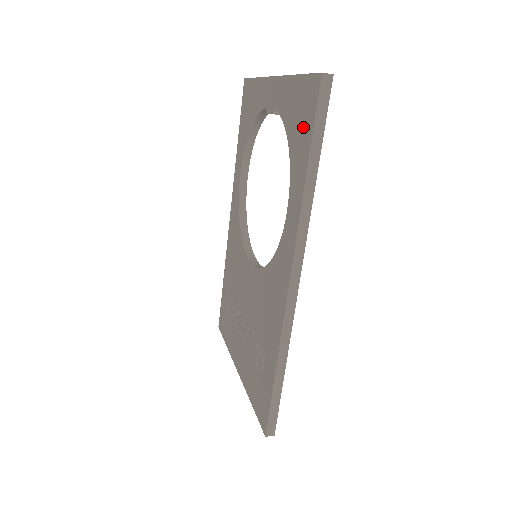
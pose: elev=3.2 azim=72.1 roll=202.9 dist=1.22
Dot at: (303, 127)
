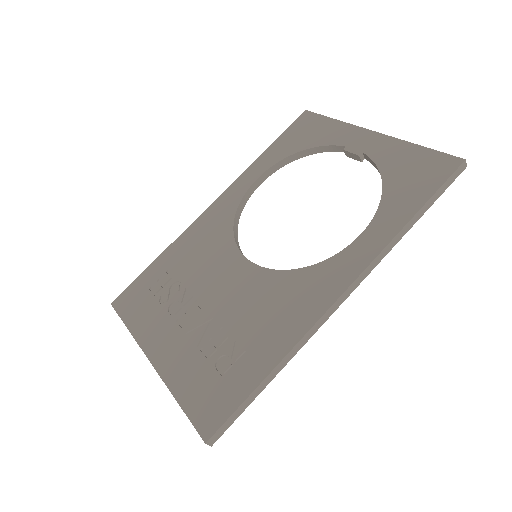
Dot at: (418, 184)
